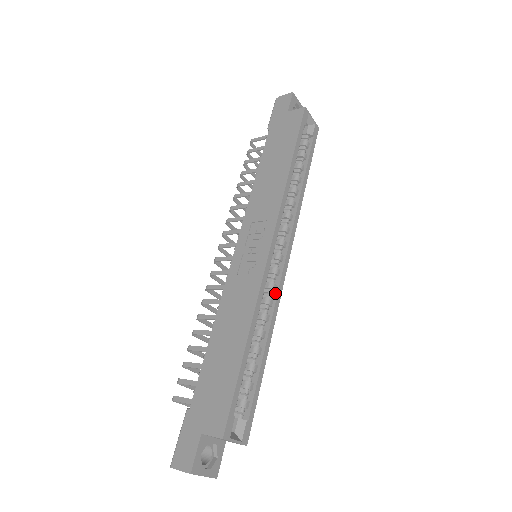
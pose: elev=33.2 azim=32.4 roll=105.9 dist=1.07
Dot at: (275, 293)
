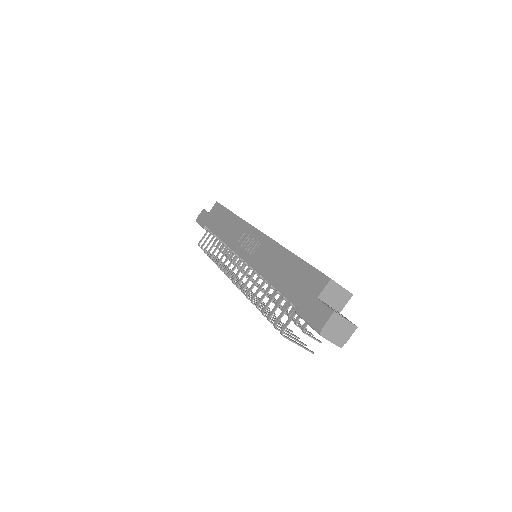
Dot at: occluded
